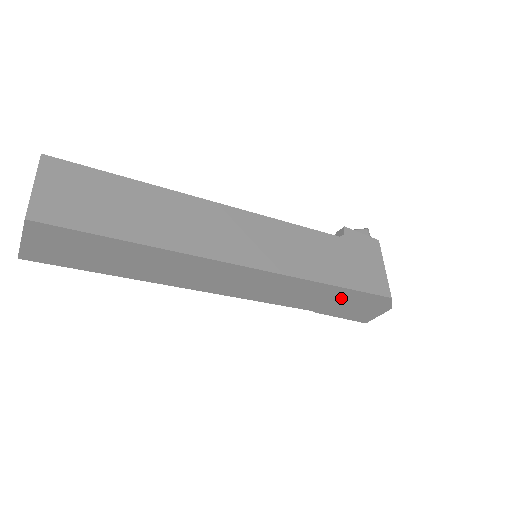
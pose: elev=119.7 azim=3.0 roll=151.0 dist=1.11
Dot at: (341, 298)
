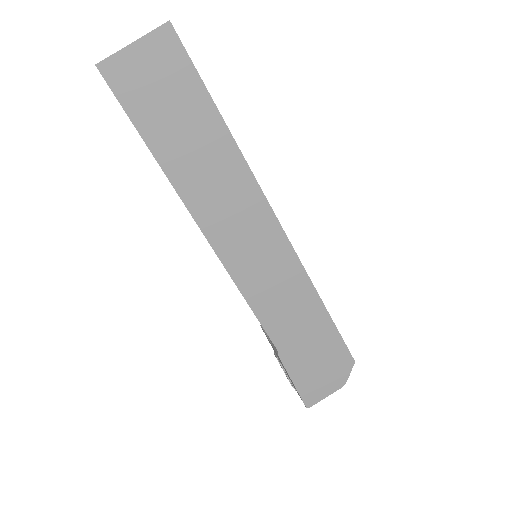
Dot at: (317, 337)
